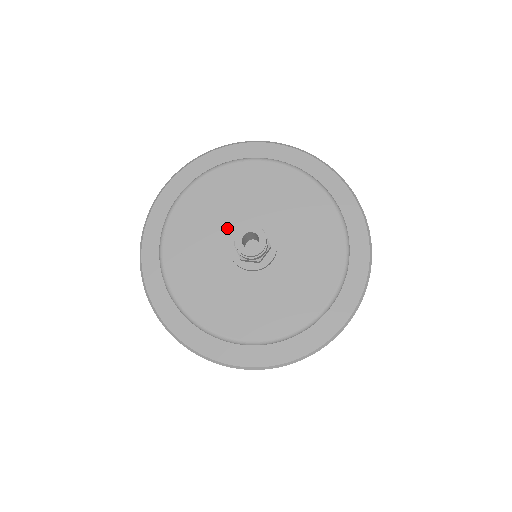
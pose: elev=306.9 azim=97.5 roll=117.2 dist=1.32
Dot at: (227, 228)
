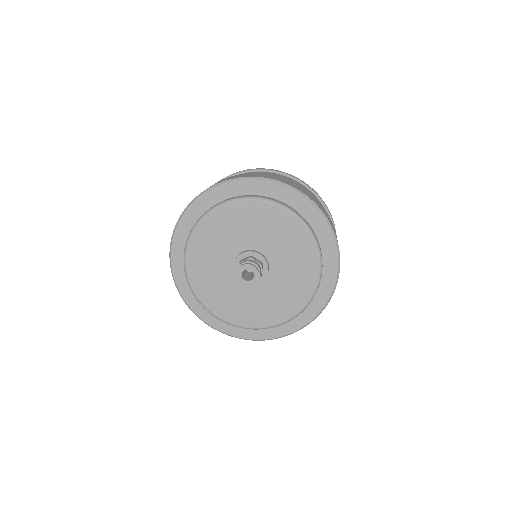
Dot at: (241, 245)
